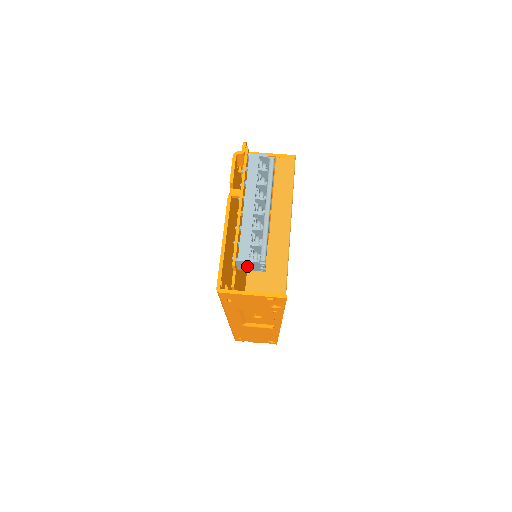
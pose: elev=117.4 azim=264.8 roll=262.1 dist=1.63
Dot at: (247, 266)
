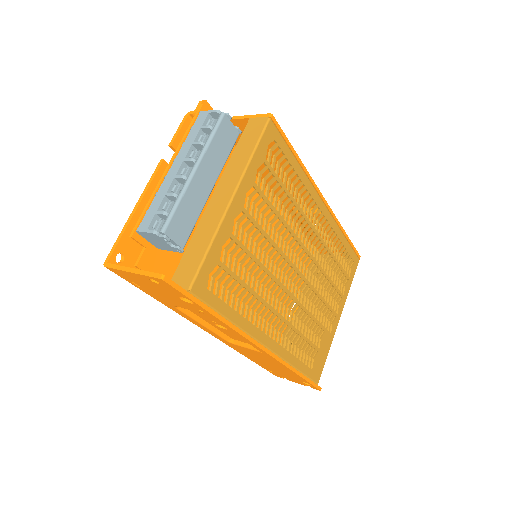
Dot at: (157, 242)
